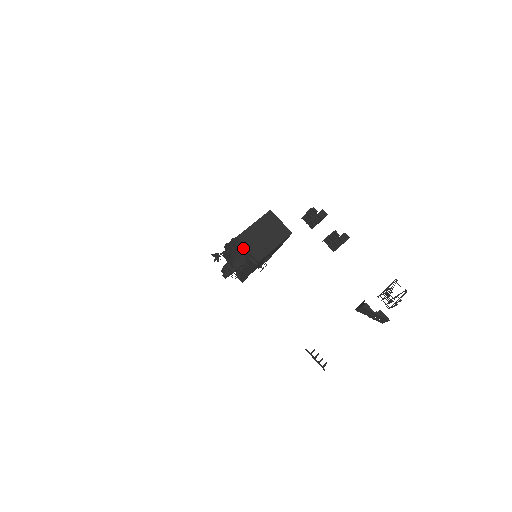
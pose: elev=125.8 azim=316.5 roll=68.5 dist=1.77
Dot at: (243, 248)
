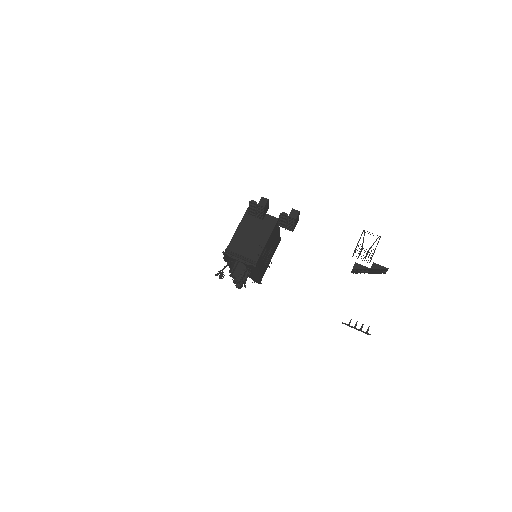
Dot at: (236, 256)
